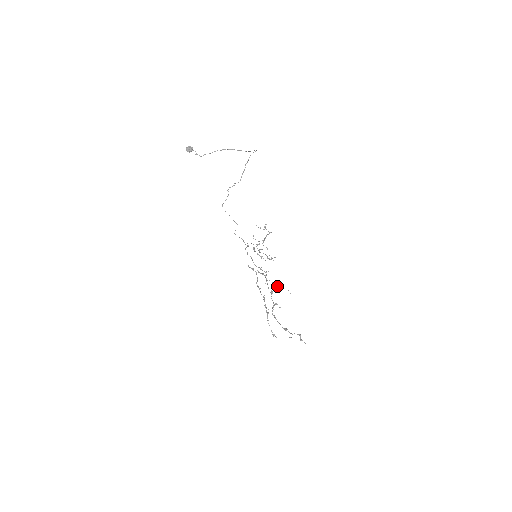
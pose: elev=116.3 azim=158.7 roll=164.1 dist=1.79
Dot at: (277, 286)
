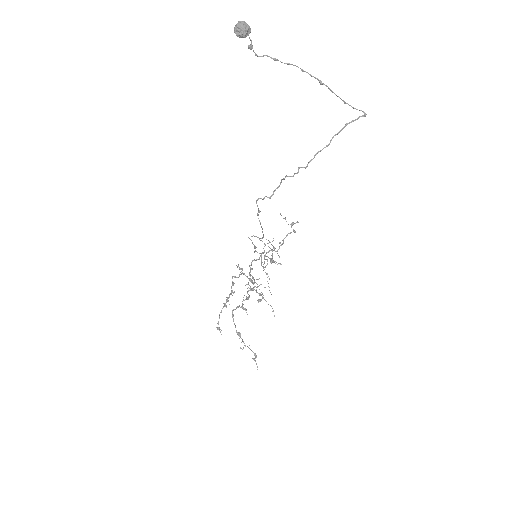
Dot at: (261, 299)
